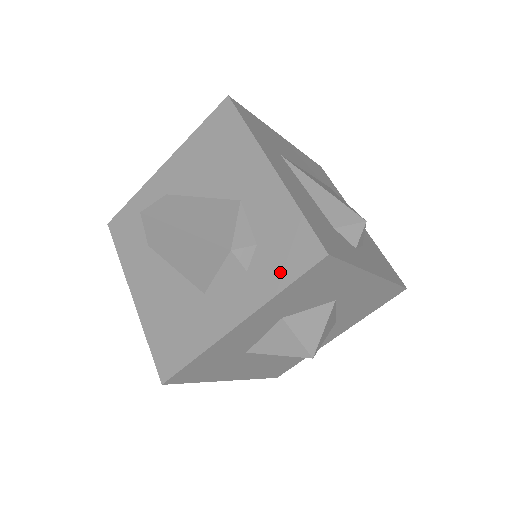
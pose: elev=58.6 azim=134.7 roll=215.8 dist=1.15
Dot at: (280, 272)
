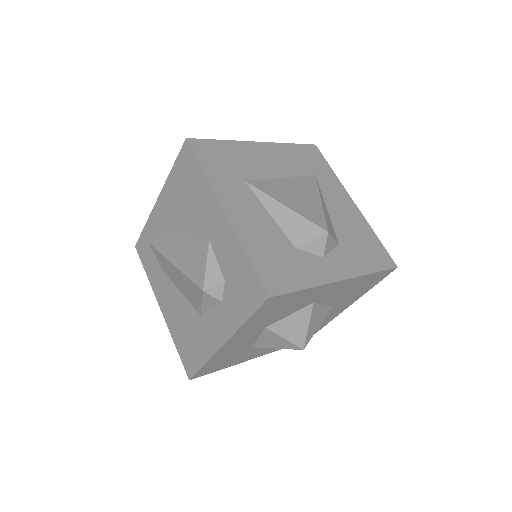
Dot at: (242, 307)
